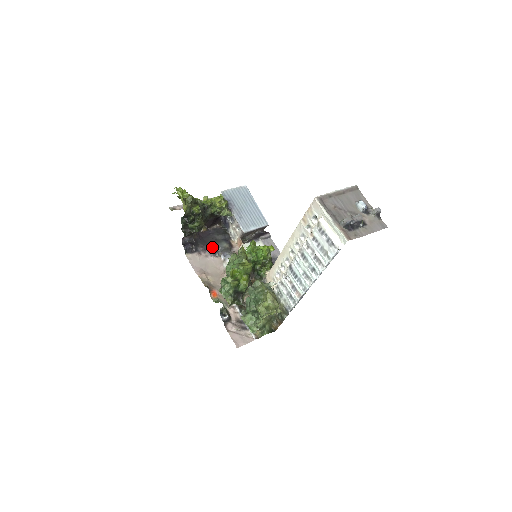
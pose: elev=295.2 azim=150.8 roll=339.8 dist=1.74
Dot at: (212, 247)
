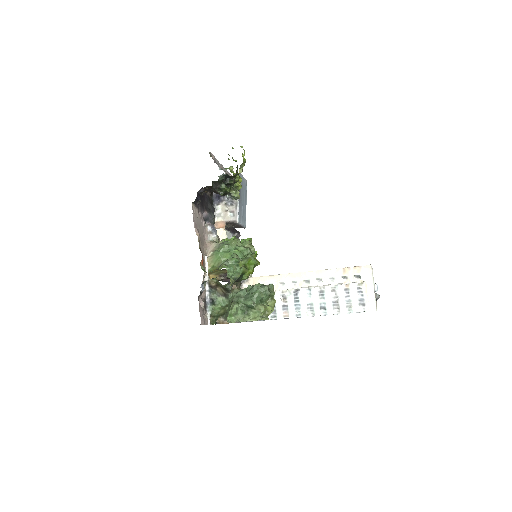
Dot at: (206, 212)
